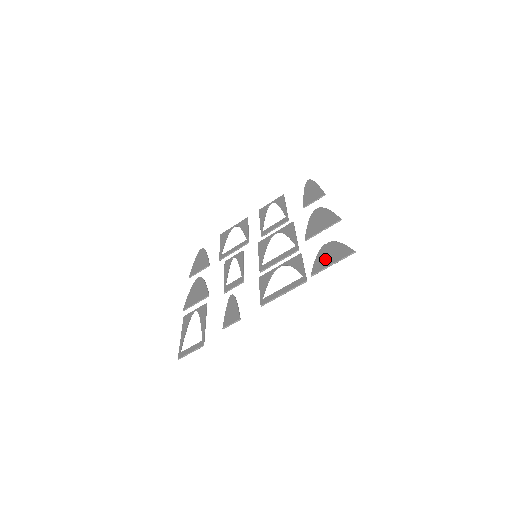
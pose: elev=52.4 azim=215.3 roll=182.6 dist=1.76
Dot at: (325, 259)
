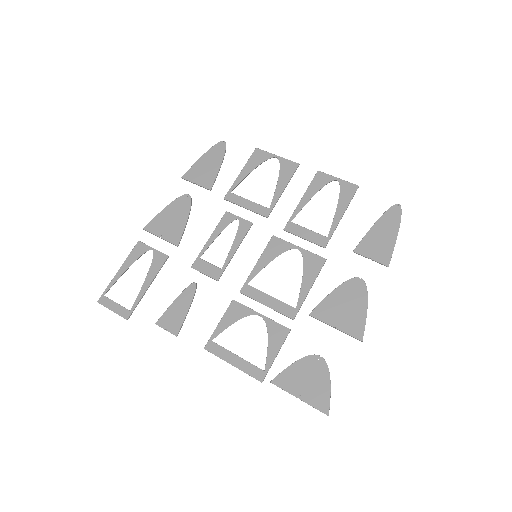
Dot at: (299, 380)
